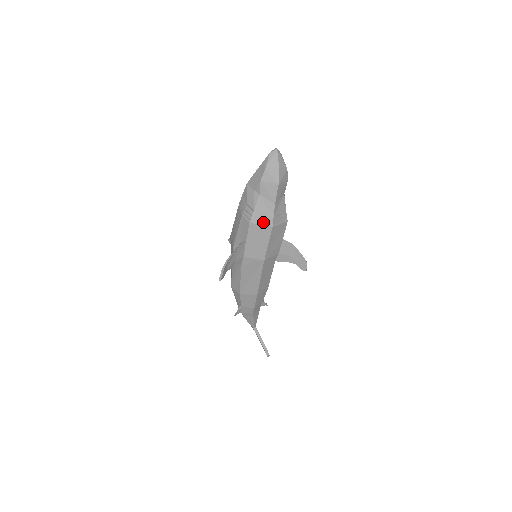
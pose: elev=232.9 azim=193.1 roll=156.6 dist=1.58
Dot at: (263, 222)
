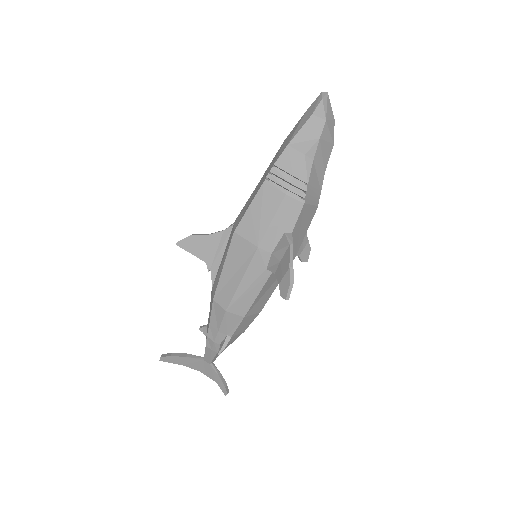
Dot at: (313, 200)
